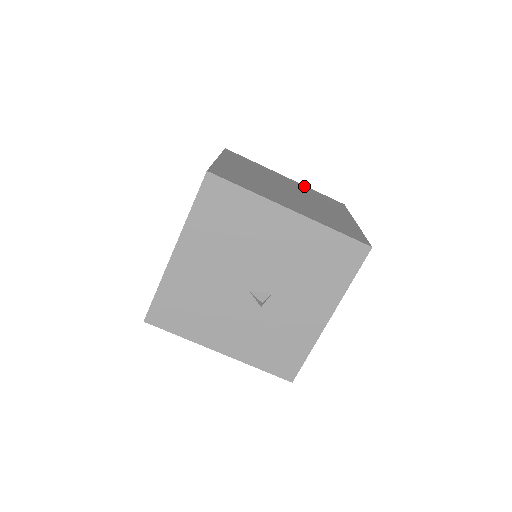
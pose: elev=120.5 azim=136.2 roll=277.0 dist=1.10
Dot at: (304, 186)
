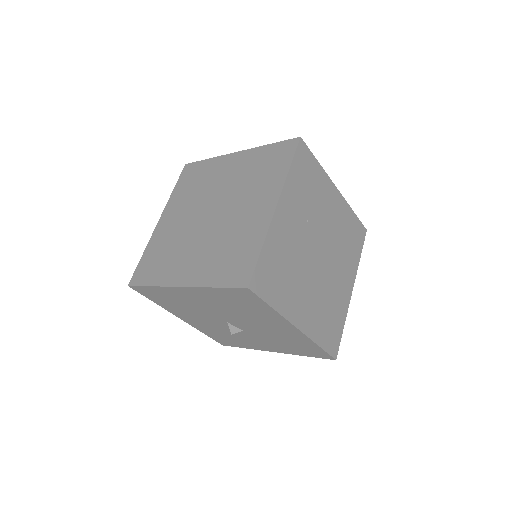
Dot at: (346, 207)
